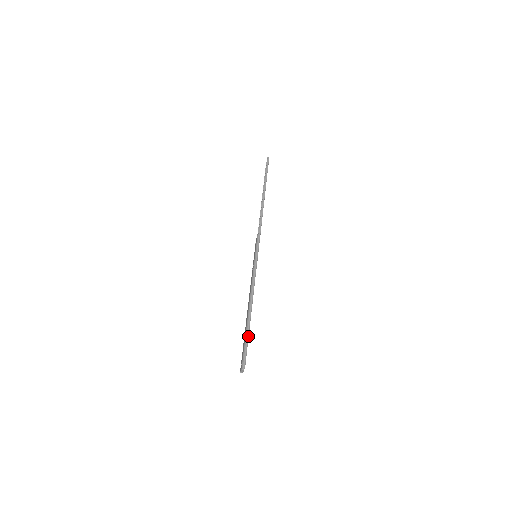
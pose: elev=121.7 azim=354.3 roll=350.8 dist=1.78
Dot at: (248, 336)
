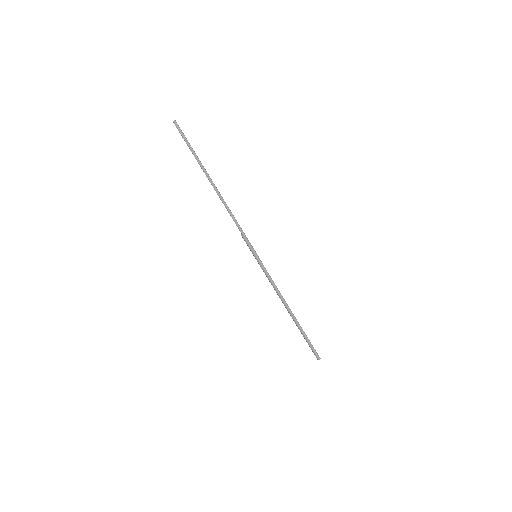
Dot at: (305, 335)
